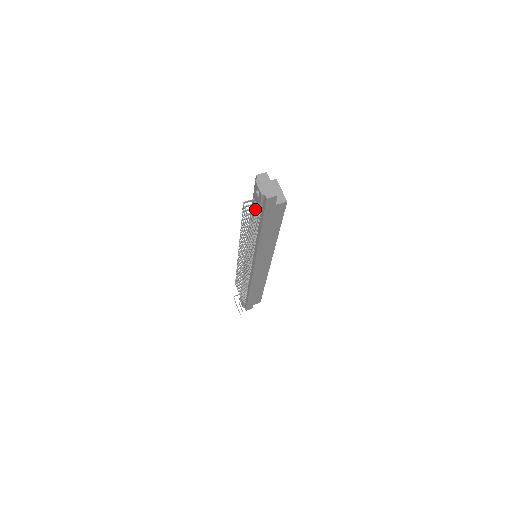
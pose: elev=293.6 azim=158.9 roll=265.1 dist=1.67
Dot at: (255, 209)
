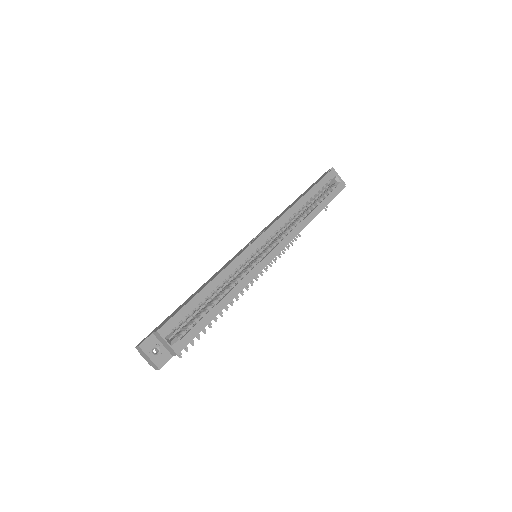
Dot at: occluded
